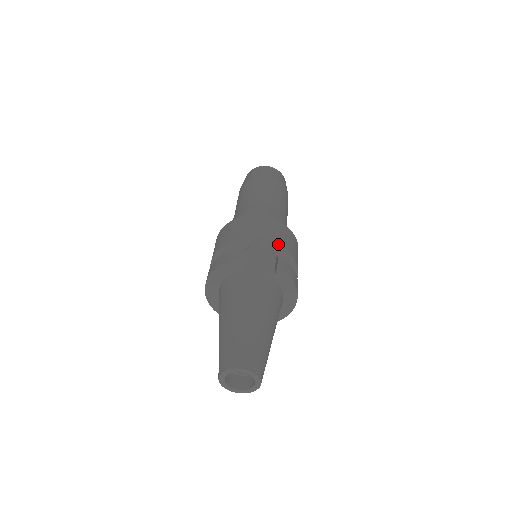
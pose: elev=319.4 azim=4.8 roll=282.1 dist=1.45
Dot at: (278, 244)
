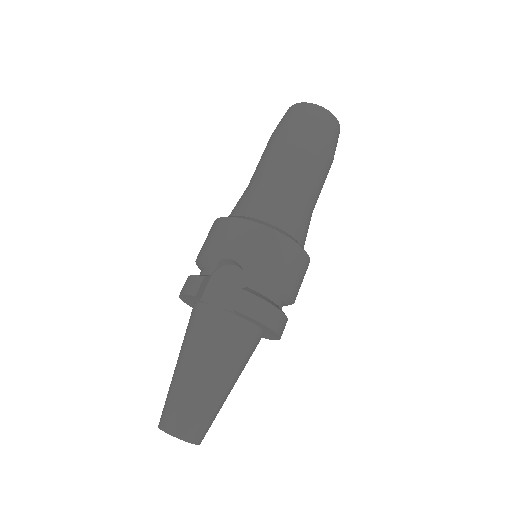
Dot at: (249, 269)
